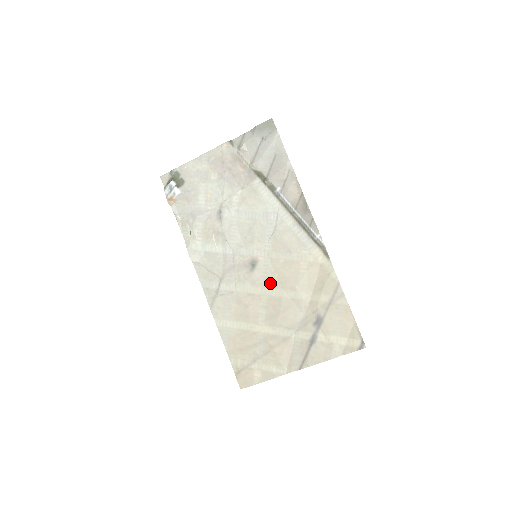
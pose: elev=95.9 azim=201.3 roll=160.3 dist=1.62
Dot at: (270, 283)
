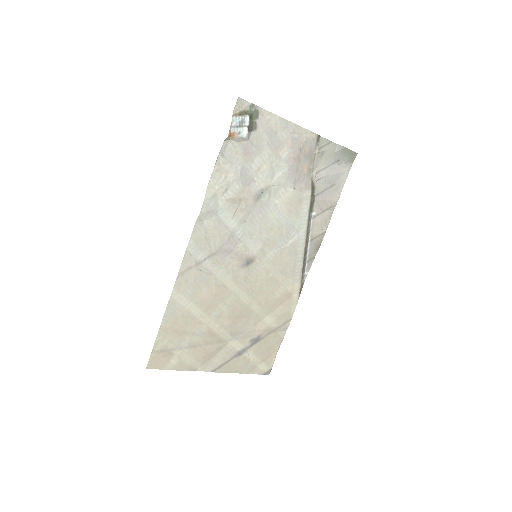
Dot at: (248, 287)
